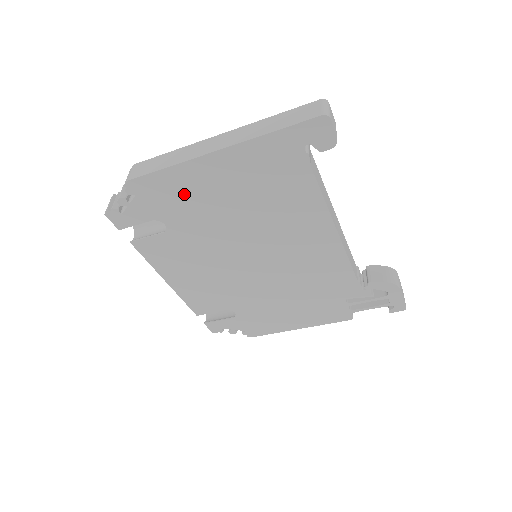
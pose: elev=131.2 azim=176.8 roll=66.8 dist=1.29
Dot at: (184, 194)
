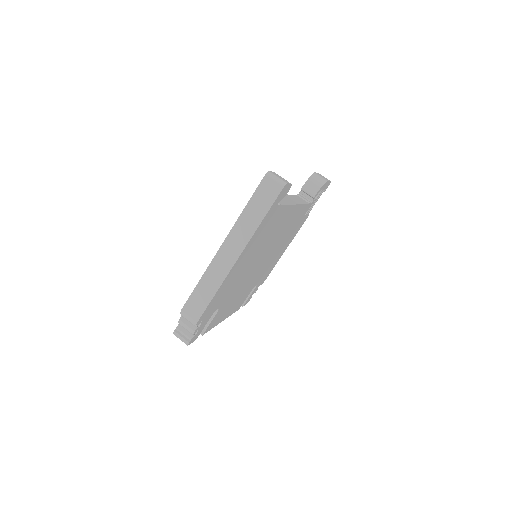
Dot at: (225, 289)
